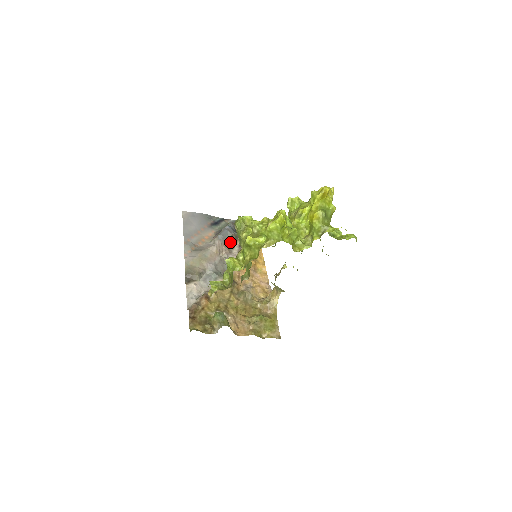
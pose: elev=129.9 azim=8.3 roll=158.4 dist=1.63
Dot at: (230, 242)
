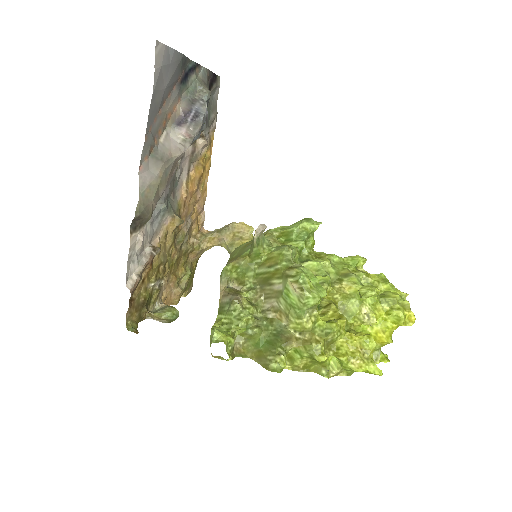
Dot at: occluded
